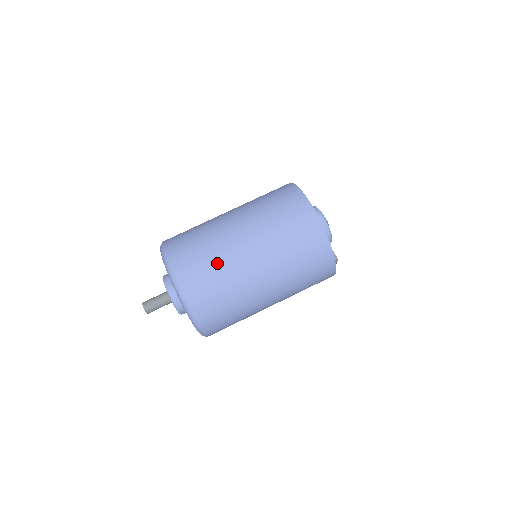
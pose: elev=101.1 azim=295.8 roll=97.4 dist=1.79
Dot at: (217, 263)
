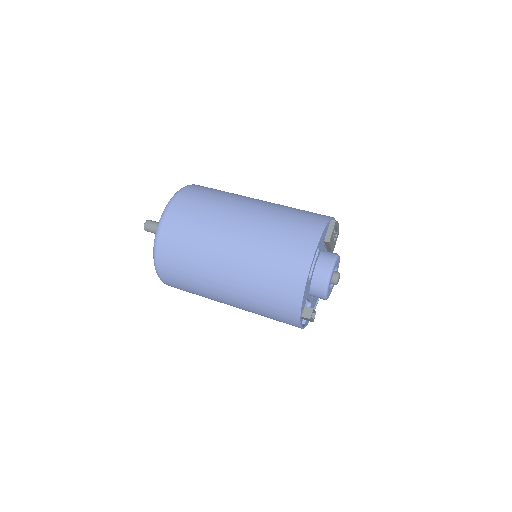
Dot at: (199, 236)
